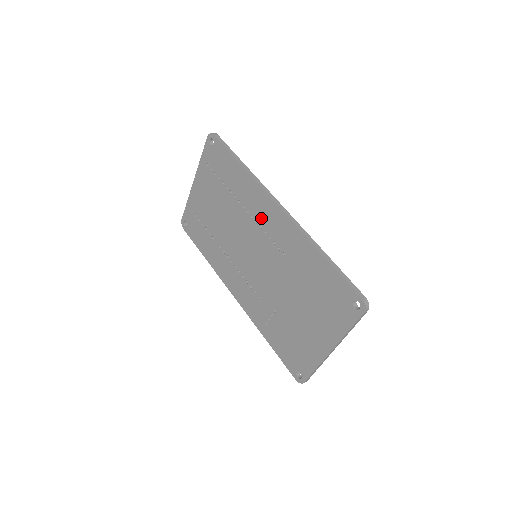
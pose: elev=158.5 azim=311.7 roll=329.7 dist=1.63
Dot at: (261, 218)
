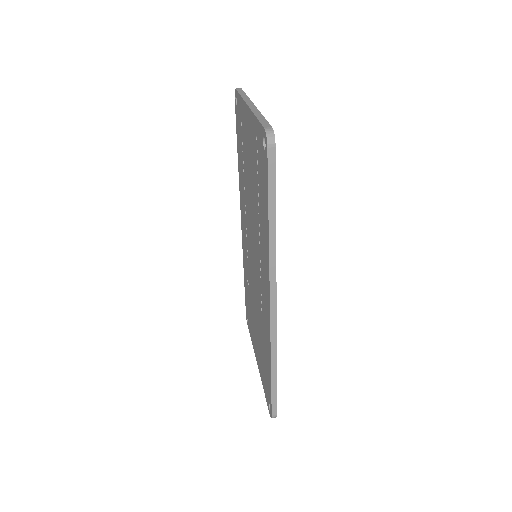
Dot at: (262, 271)
